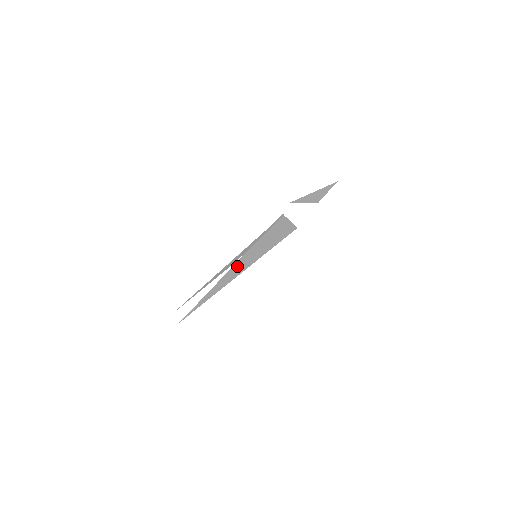
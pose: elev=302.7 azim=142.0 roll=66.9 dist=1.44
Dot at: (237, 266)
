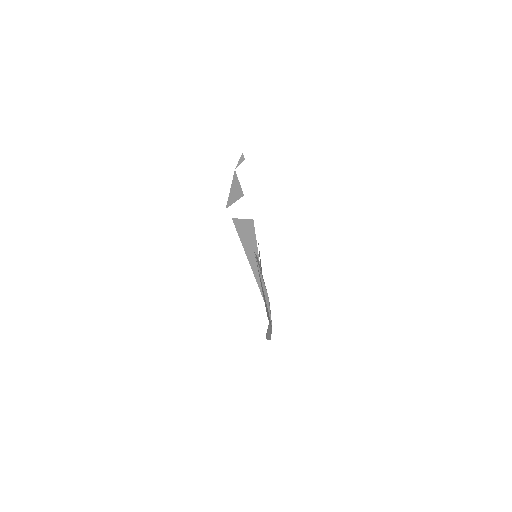
Dot at: (253, 266)
